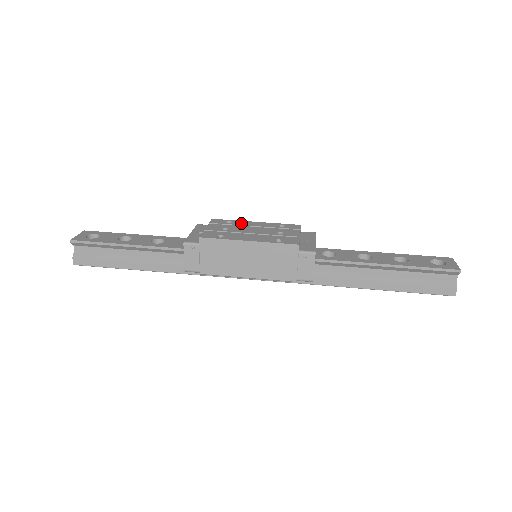
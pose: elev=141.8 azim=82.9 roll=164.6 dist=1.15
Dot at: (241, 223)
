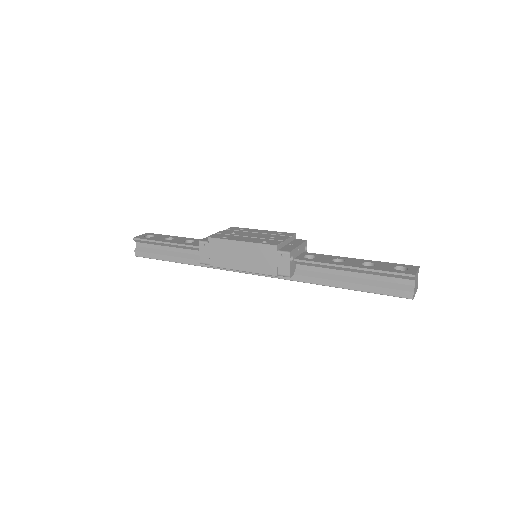
Dot at: (250, 230)
